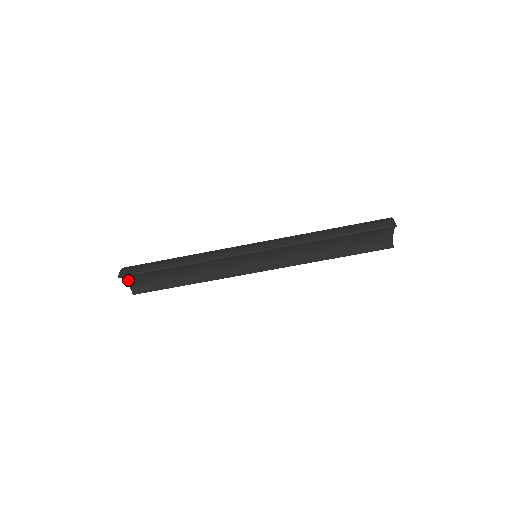
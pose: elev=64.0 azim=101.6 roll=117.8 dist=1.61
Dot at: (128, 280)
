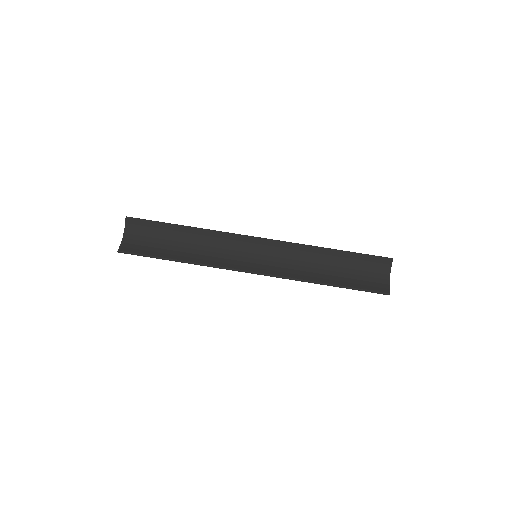
Dot at: (126, 234)
